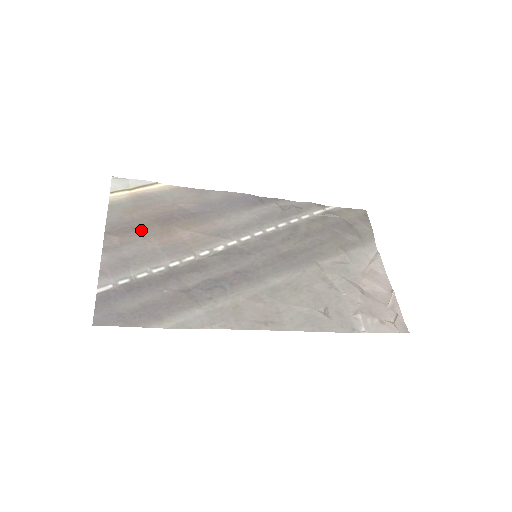
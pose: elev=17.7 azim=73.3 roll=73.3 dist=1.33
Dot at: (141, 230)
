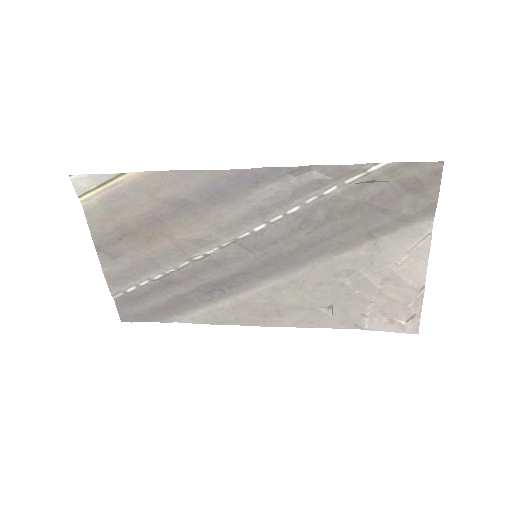
Dot at: (127, 240)
